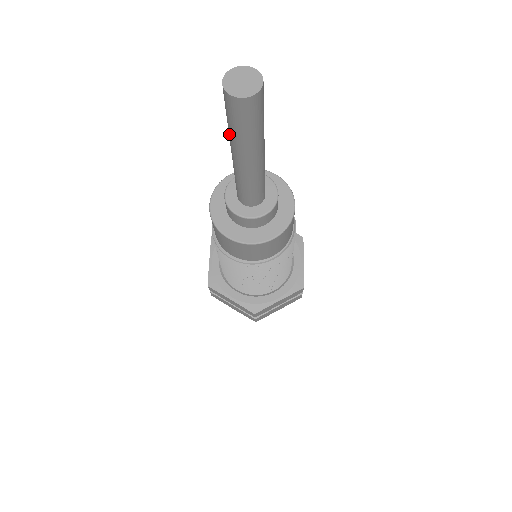
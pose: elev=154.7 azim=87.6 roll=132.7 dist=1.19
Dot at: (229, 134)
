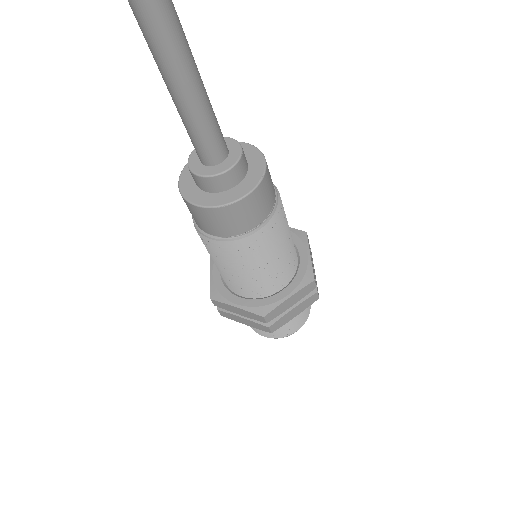
Dot at: occluded
